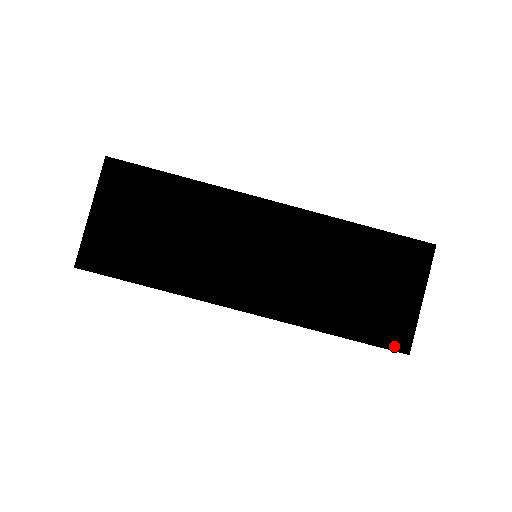
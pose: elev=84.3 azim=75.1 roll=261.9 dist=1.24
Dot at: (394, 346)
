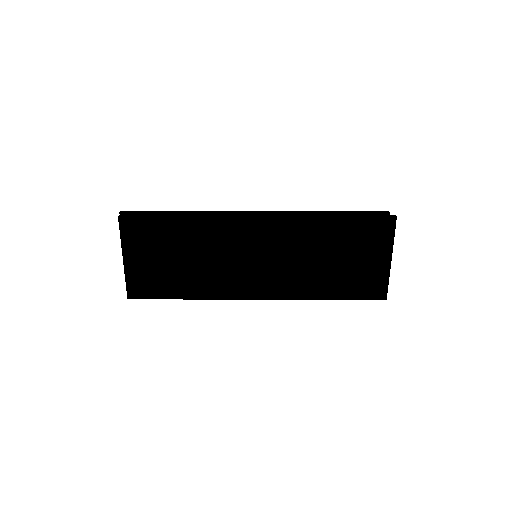
Dot at: (374, 297)
